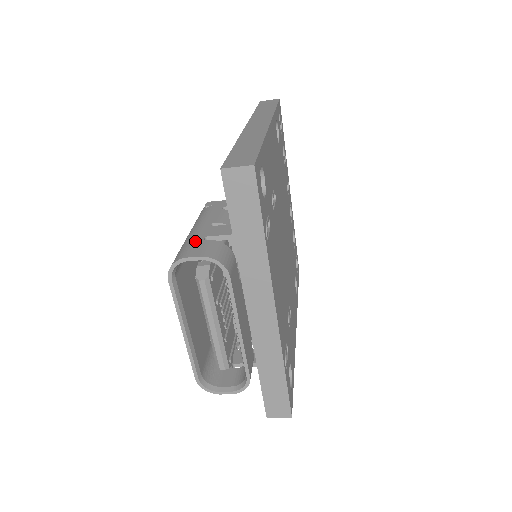
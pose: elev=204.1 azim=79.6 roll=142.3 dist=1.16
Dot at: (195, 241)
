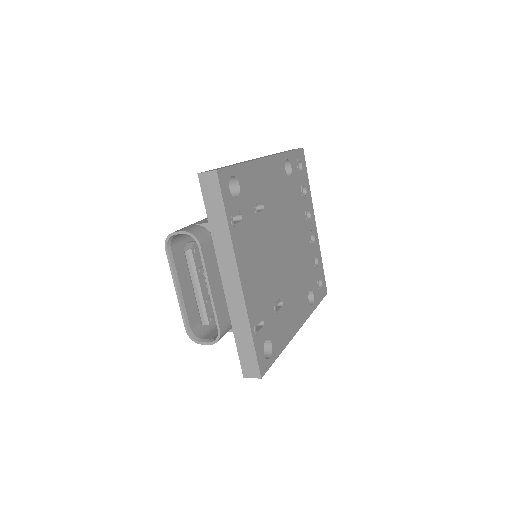
Dot at: (188, 226)
